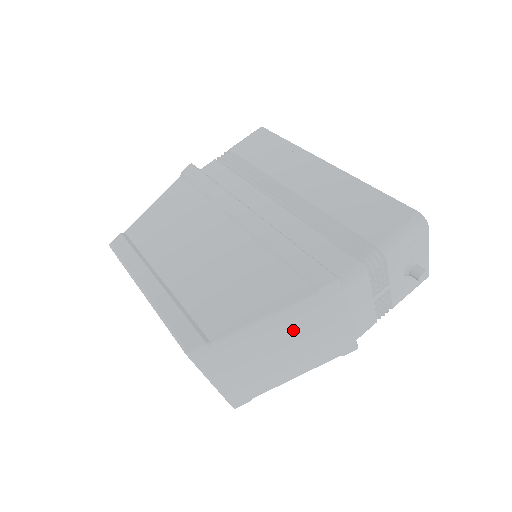
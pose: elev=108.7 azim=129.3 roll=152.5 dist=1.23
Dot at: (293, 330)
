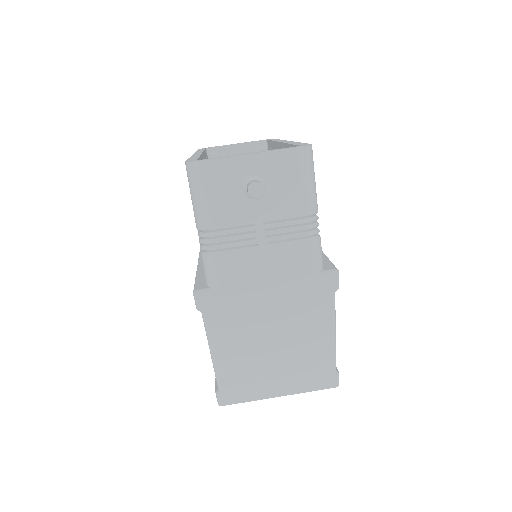
Dot at: (244, 335)
